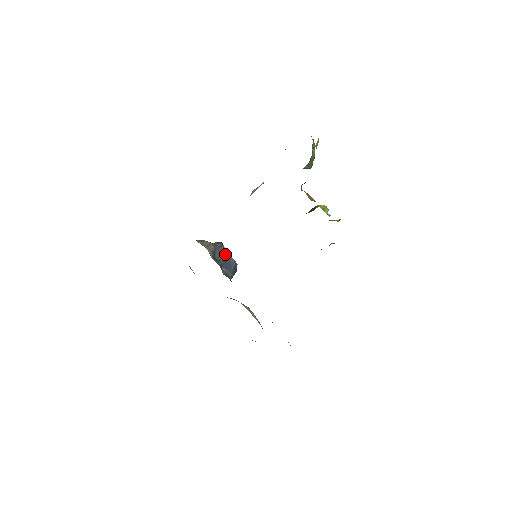
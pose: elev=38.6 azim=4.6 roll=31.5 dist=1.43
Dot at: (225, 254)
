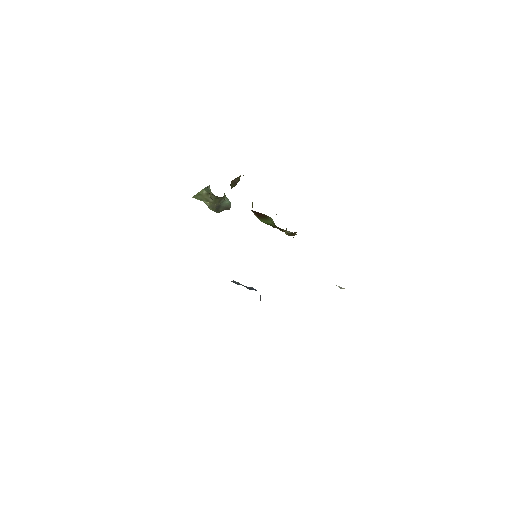
Dot at: occluded
